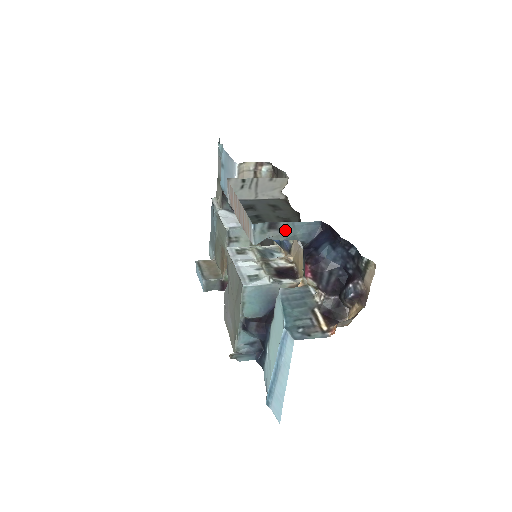
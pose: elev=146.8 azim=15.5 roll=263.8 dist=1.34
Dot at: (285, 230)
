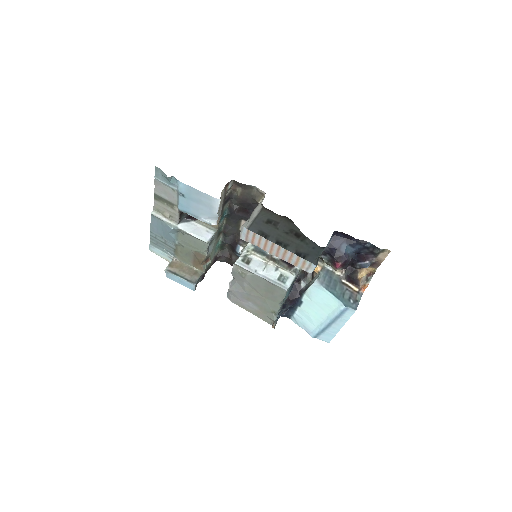
Dot at: occluded
